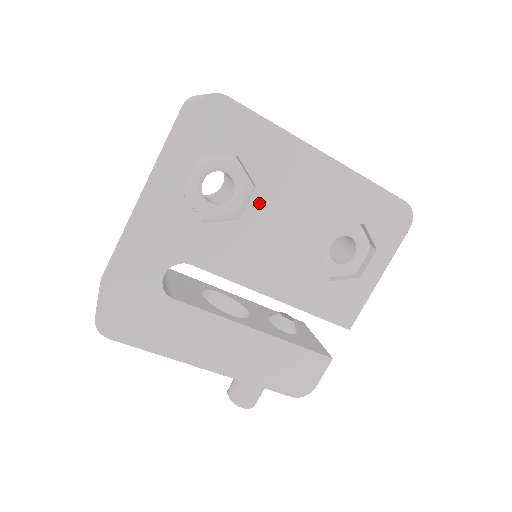
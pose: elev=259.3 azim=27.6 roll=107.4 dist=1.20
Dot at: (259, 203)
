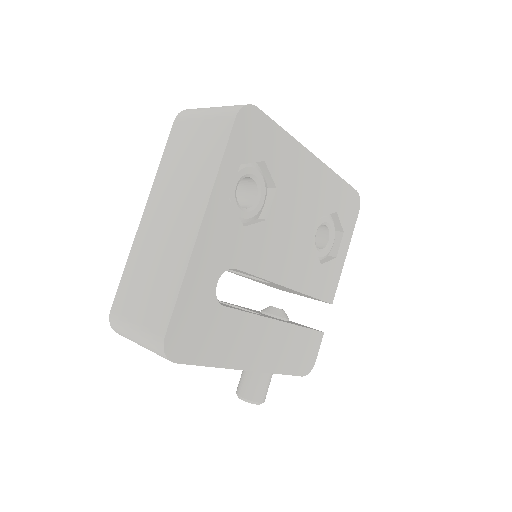
Dot at: (278, 203)
